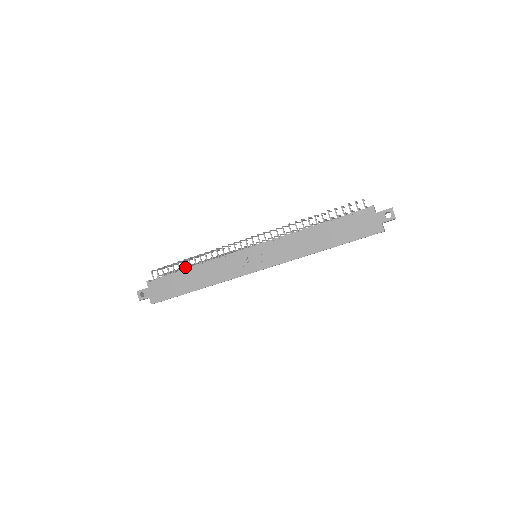
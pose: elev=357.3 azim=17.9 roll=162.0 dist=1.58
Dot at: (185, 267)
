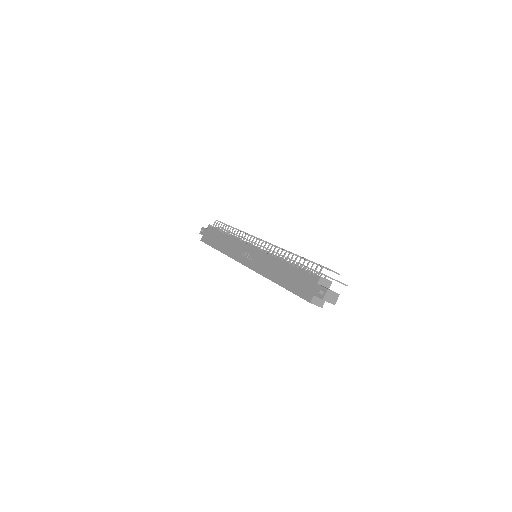
Dot at: (226, 231)
